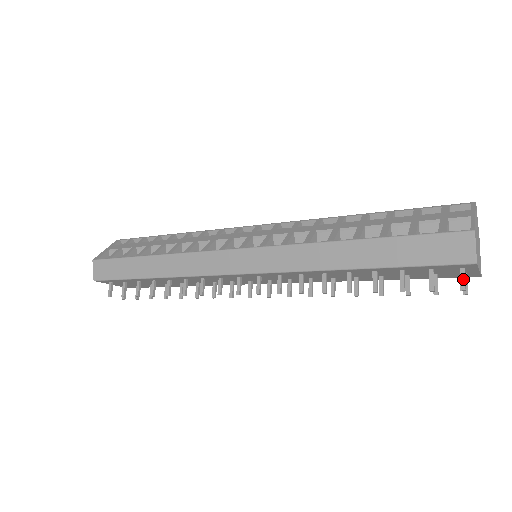
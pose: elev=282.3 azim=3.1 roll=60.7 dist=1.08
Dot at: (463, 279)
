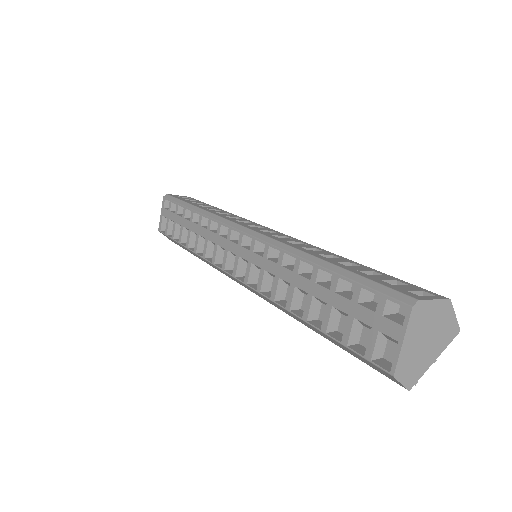
Dot at: occluded
